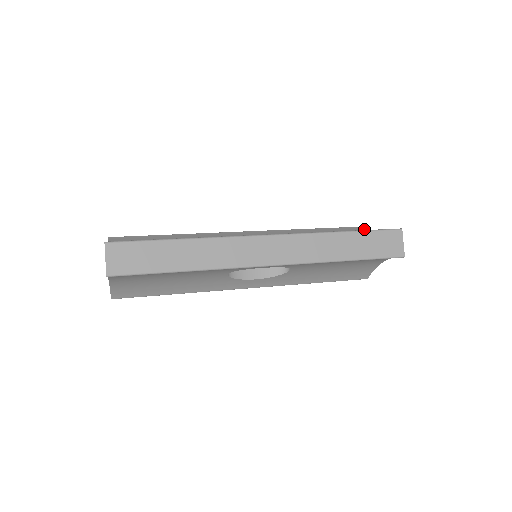
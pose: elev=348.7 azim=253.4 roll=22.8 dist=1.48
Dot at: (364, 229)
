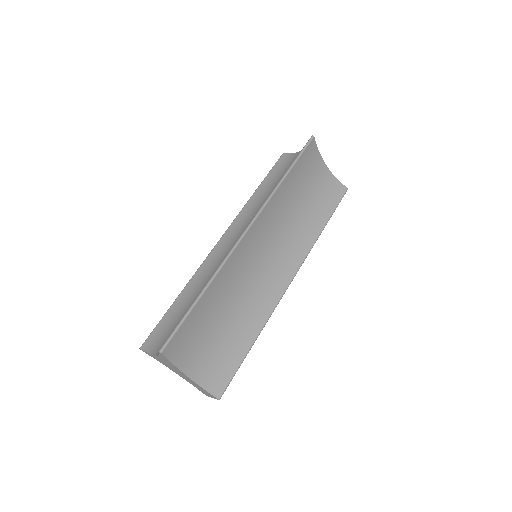
Dot at: (316, 144)
